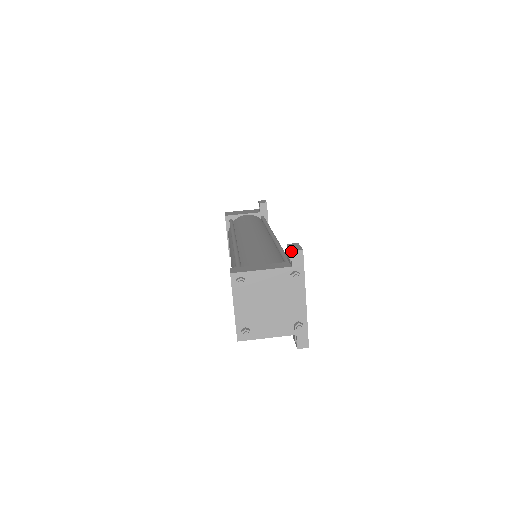
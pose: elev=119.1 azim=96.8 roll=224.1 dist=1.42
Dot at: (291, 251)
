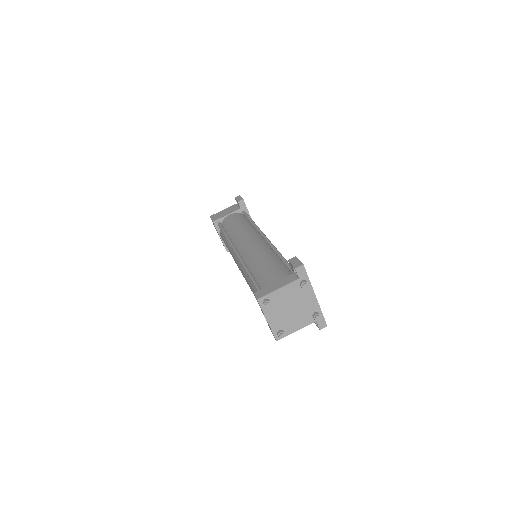
Dot at: (295, 269)
